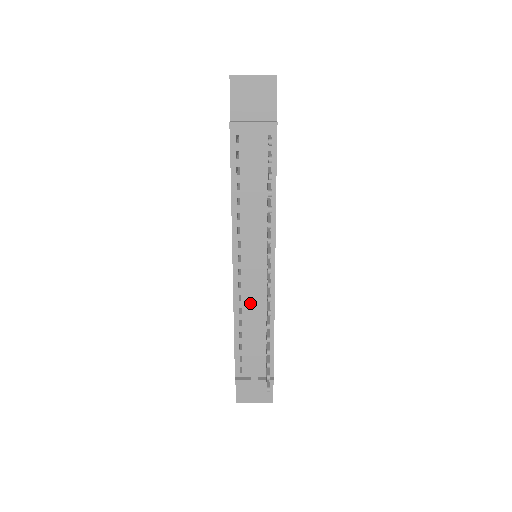
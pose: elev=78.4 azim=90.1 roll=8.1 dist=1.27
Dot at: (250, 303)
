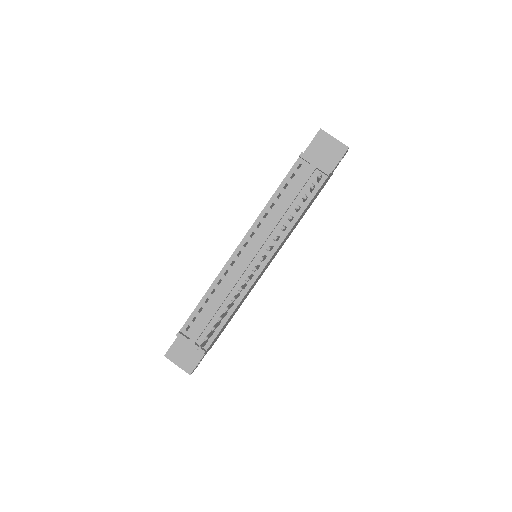
Dot at: (231, 280)
